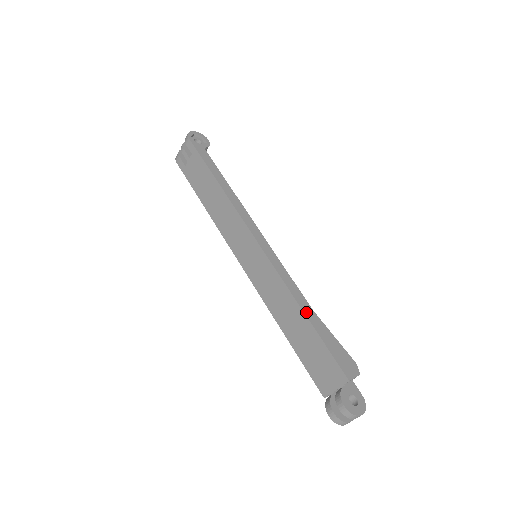
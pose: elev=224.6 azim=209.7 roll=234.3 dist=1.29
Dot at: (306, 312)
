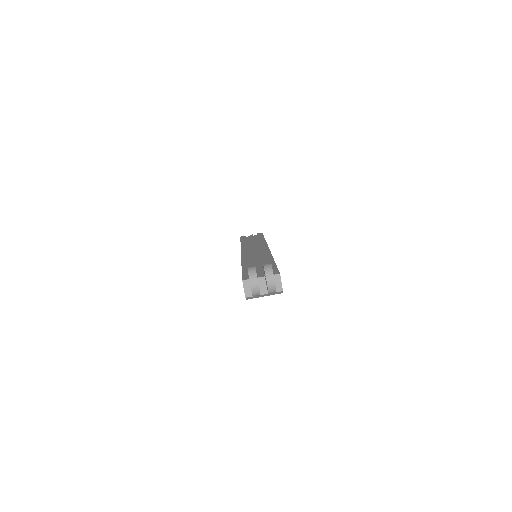
Dot at: occluded
